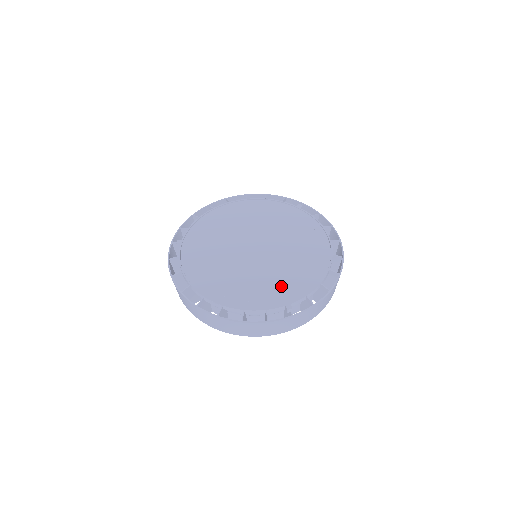
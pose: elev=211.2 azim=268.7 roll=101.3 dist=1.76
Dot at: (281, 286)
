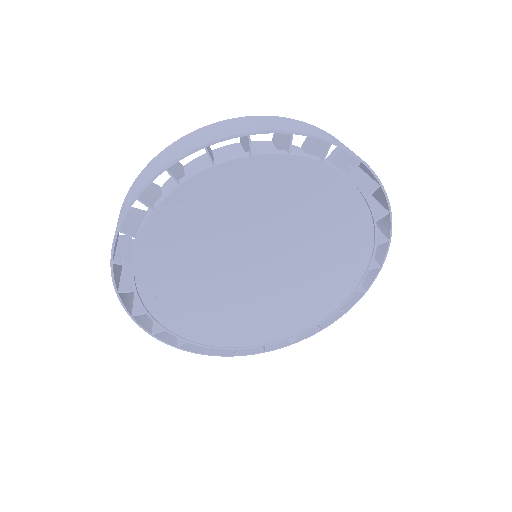
Dot at: (288, 318)
